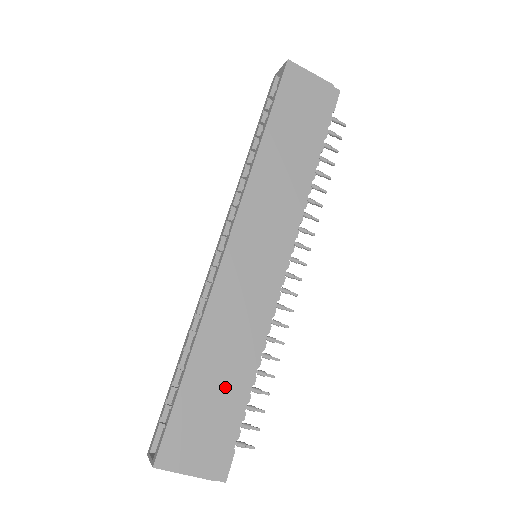
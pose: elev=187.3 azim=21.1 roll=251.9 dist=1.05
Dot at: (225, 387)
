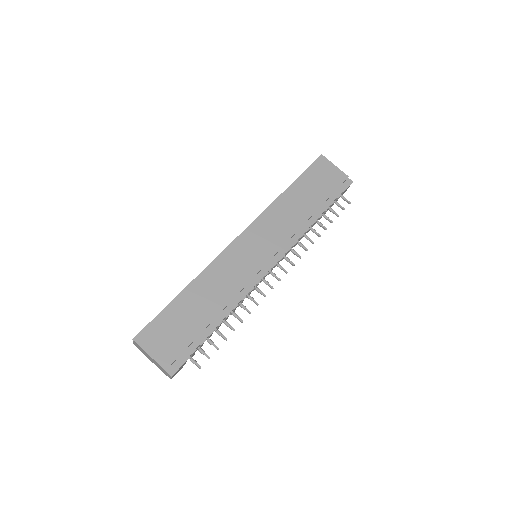
Dot at: (198, 317)
